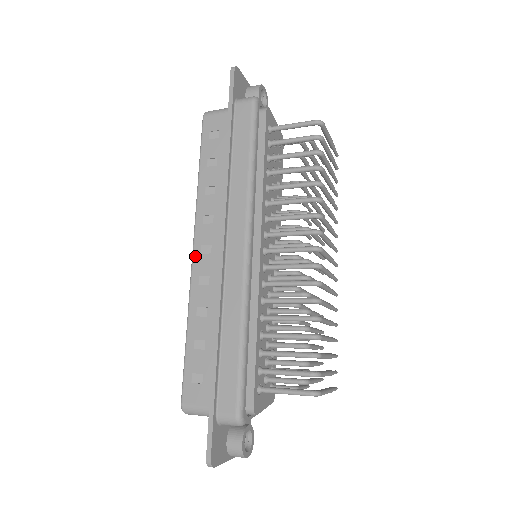
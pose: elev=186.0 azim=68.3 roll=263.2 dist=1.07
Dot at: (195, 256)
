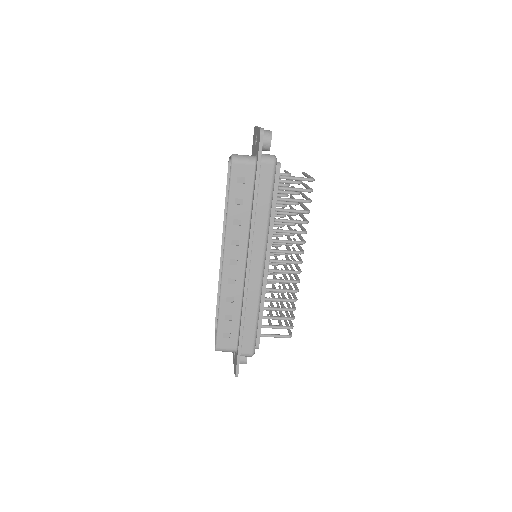
Dot at: (225, 266)
